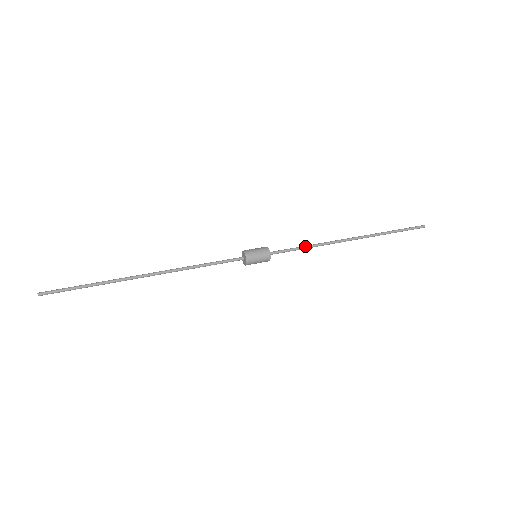
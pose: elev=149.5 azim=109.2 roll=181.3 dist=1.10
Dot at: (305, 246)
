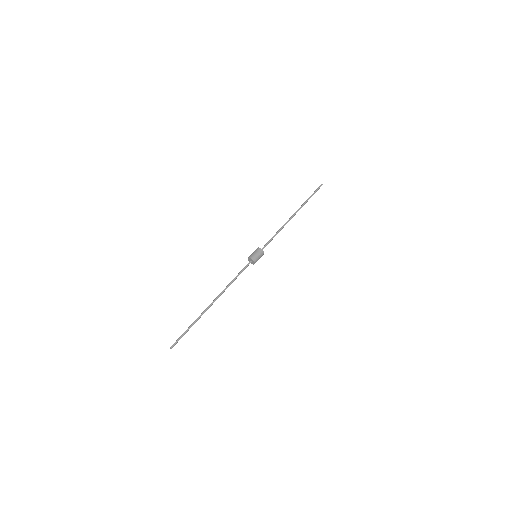
Dot at: occluded
